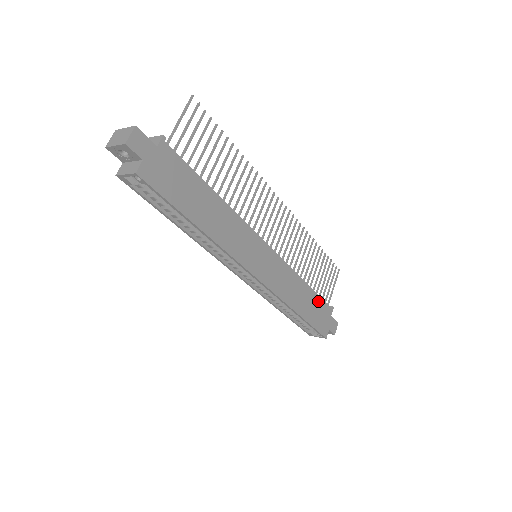
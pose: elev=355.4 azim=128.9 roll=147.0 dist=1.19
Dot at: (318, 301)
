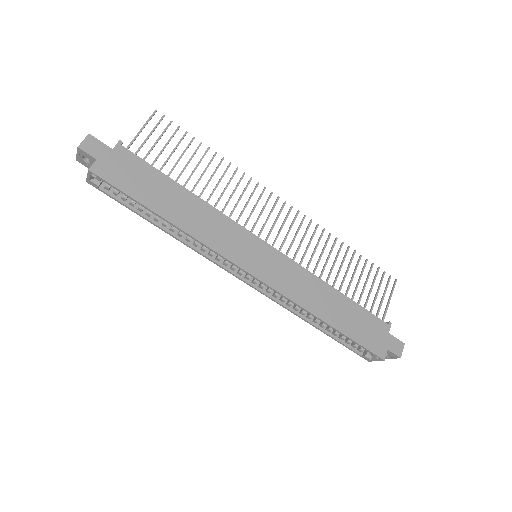
Dot at: (360, 312)
